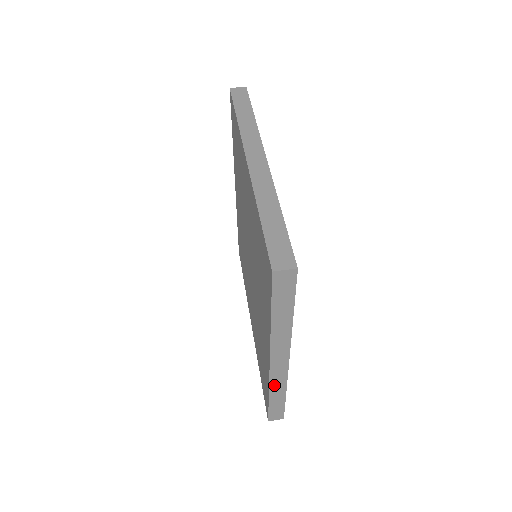
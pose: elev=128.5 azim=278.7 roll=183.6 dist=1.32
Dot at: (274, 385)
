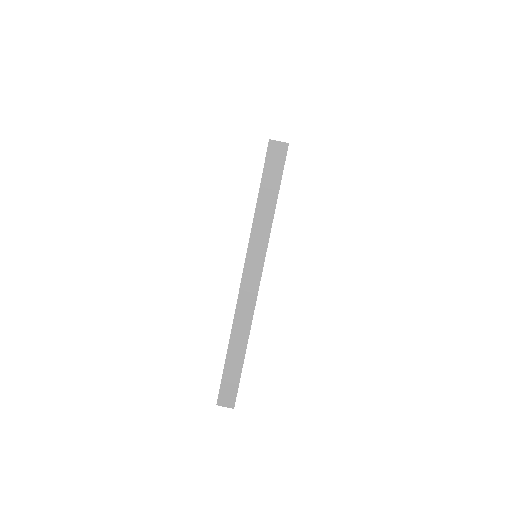
Dot at: occluded
